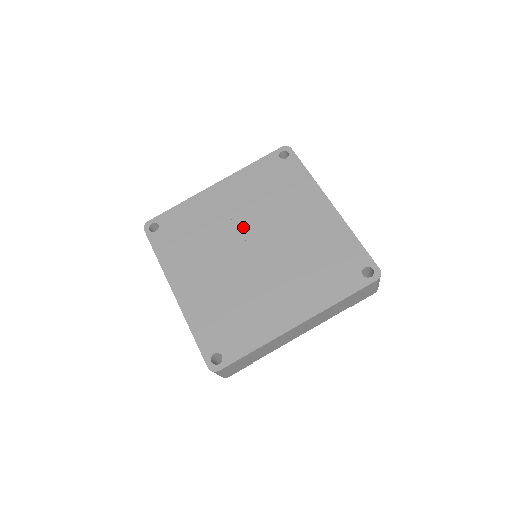
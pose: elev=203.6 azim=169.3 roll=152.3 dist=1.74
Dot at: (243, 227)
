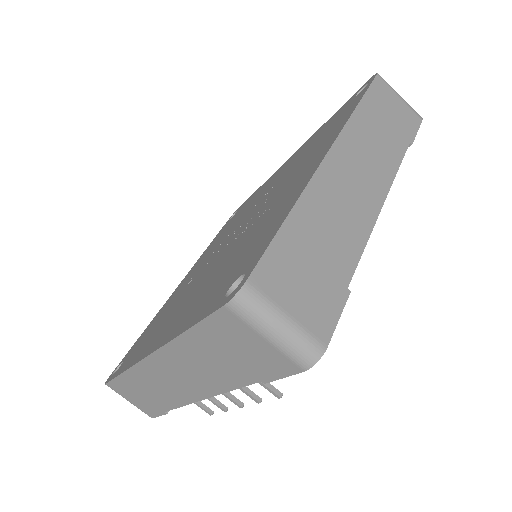
Dot at: (216, 251)
